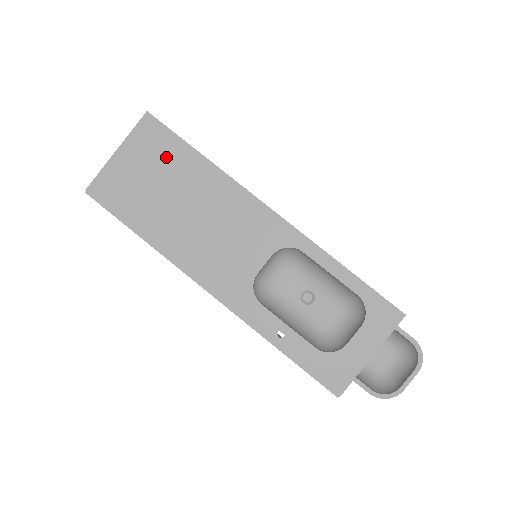
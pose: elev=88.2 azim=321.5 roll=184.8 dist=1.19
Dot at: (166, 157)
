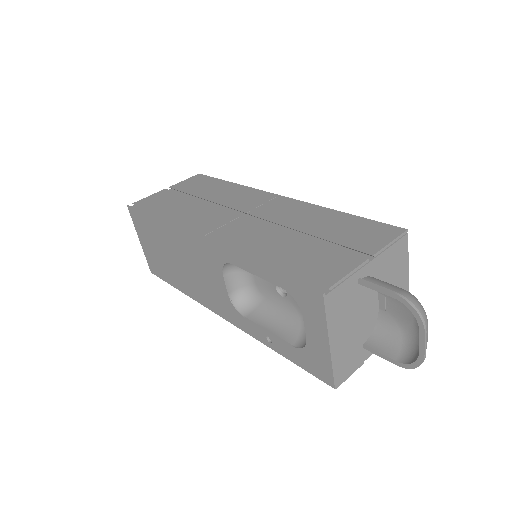
Dot at: (150, 231)
